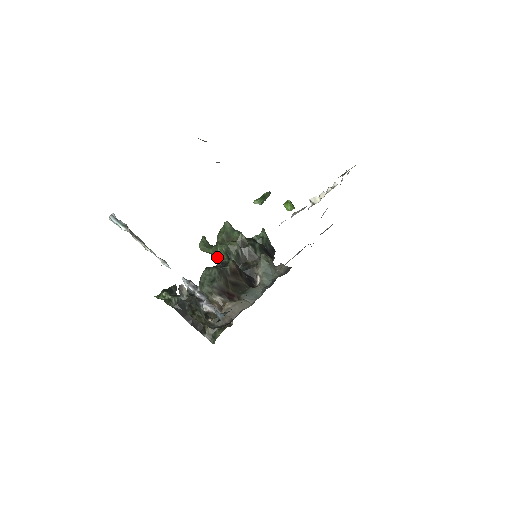
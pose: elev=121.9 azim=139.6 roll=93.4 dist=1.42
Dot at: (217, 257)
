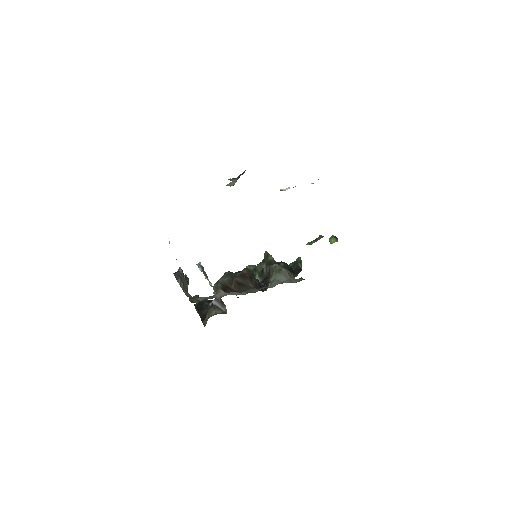
Dot at: occluded
